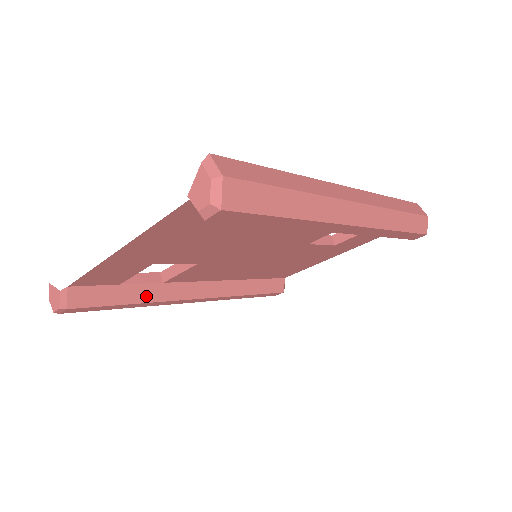
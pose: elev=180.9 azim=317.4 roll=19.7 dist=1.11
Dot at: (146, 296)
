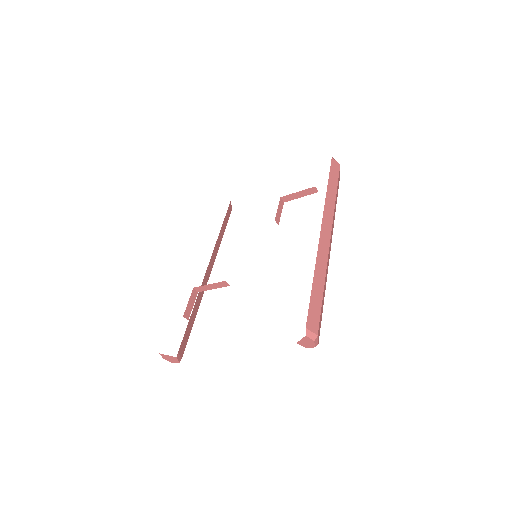
Dot at: (197, 308)
